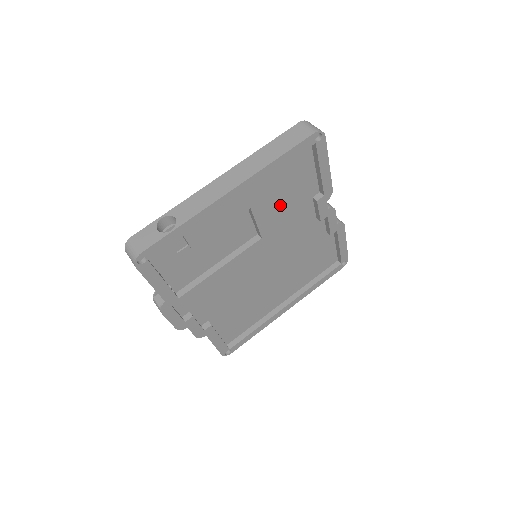
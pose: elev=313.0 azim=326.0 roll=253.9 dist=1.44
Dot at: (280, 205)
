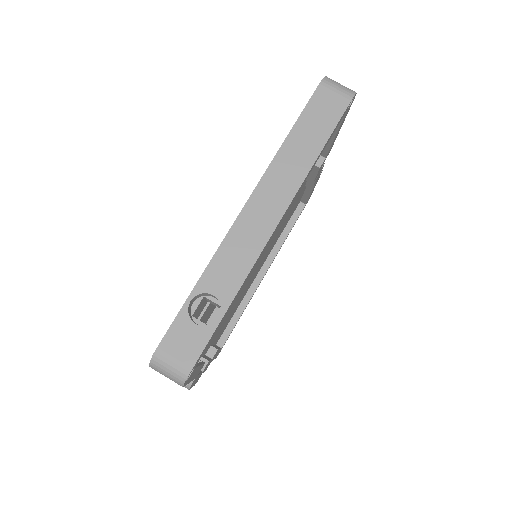
Dot at: occluded
